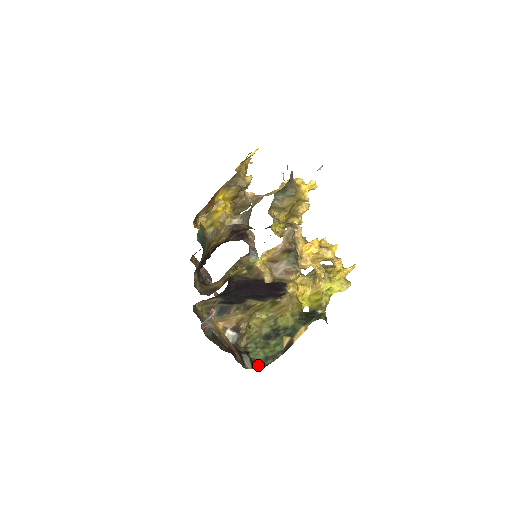
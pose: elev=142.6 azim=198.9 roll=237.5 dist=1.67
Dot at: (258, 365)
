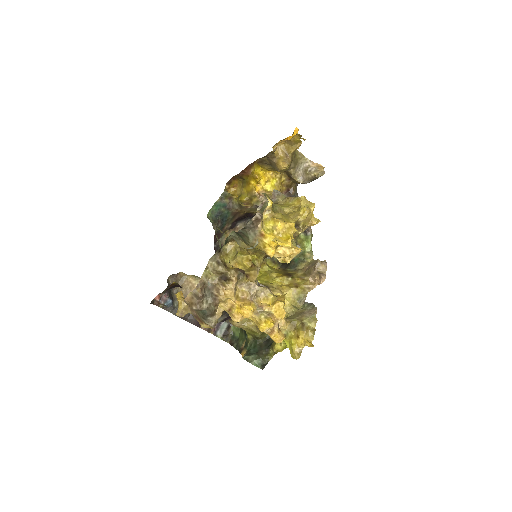
Dot at: (231, 338)
